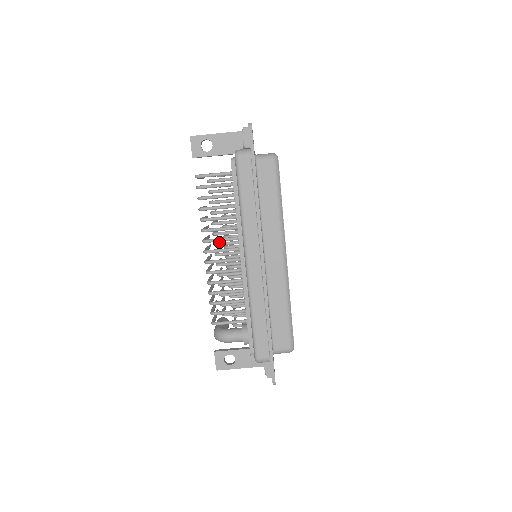
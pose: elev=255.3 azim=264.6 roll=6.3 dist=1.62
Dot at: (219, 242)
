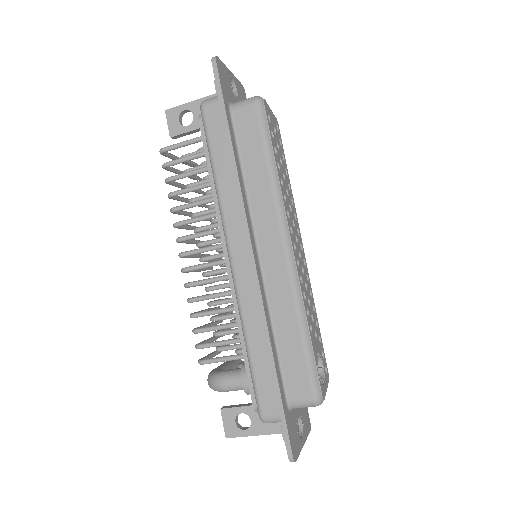
Dot at: occluded
